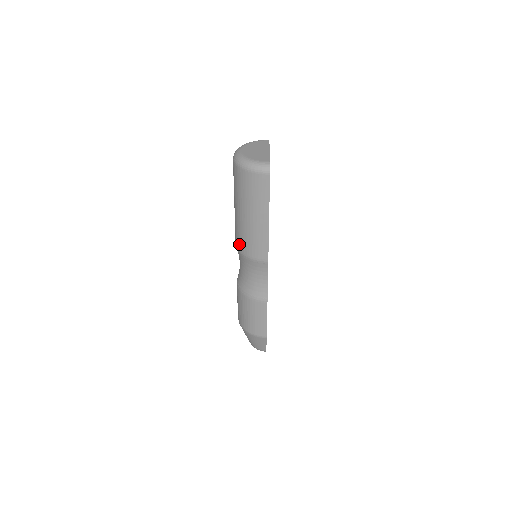
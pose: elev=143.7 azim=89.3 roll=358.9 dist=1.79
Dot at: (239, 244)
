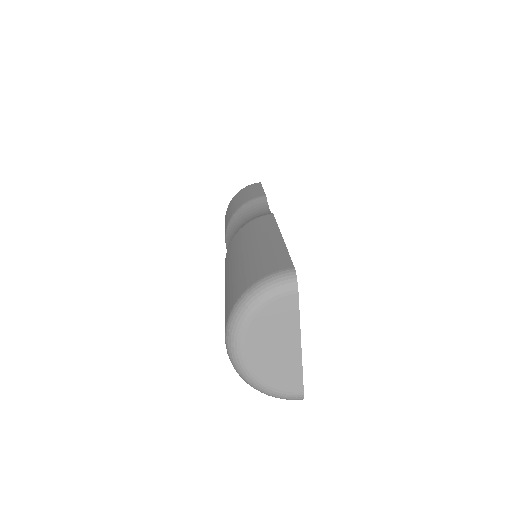
Dot at: occluded
